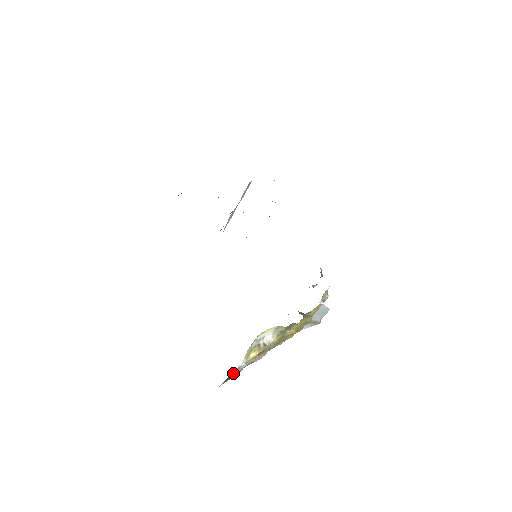
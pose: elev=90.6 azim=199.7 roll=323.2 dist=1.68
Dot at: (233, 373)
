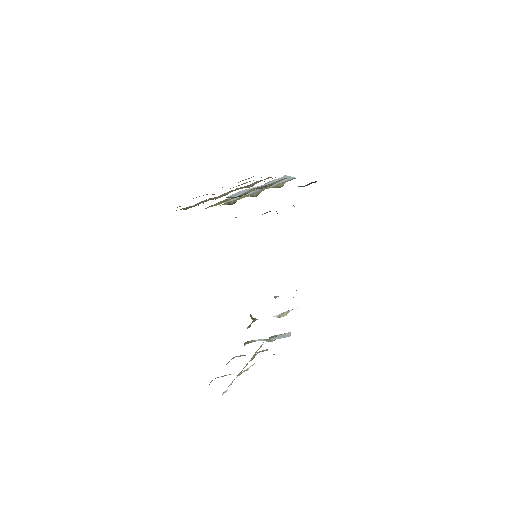
Dot at: occluded
